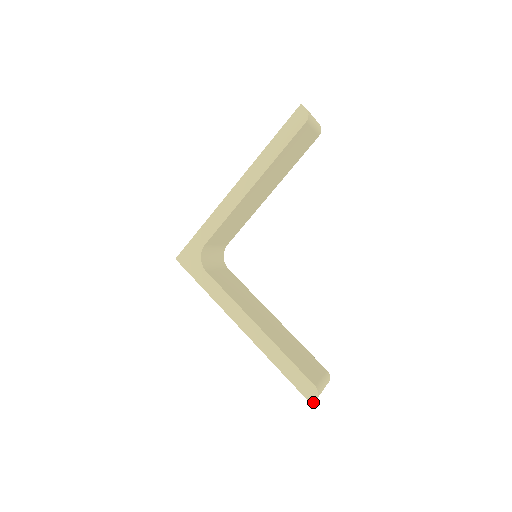
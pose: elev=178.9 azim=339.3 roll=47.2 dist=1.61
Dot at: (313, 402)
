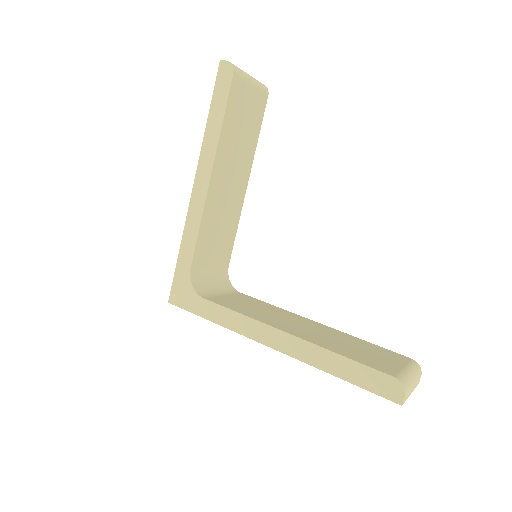
Dot at: (402, 401)
